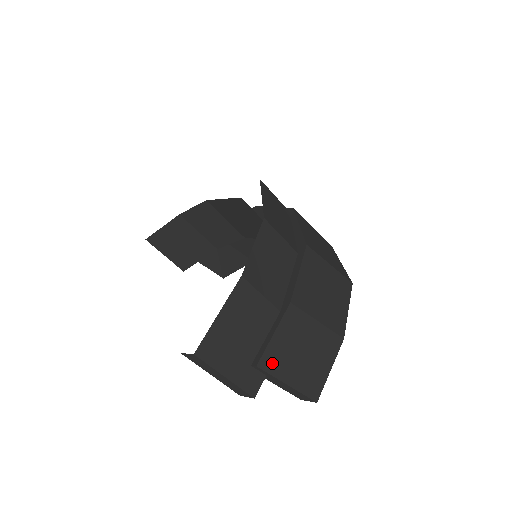
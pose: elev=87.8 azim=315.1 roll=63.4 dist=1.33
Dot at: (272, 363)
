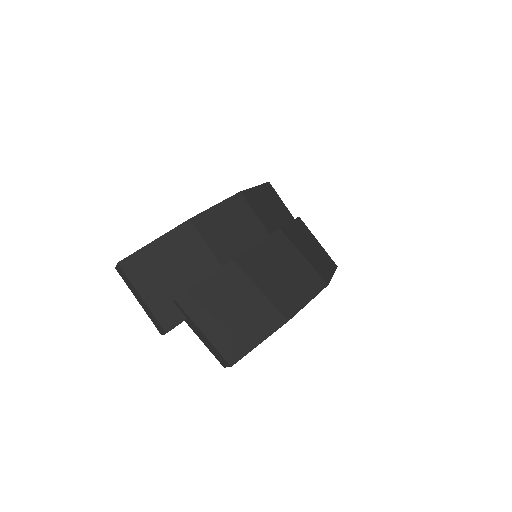
Dot at: (193, 305)
